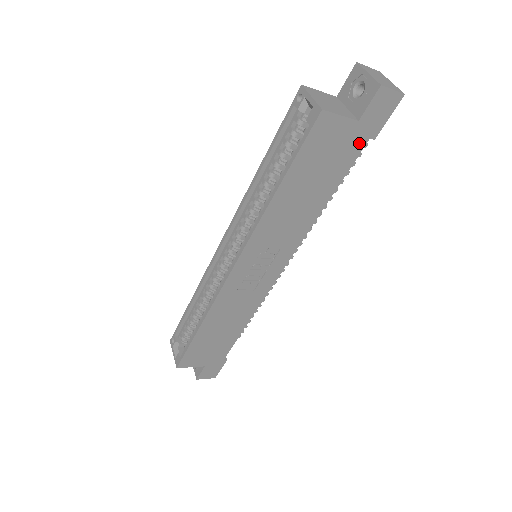
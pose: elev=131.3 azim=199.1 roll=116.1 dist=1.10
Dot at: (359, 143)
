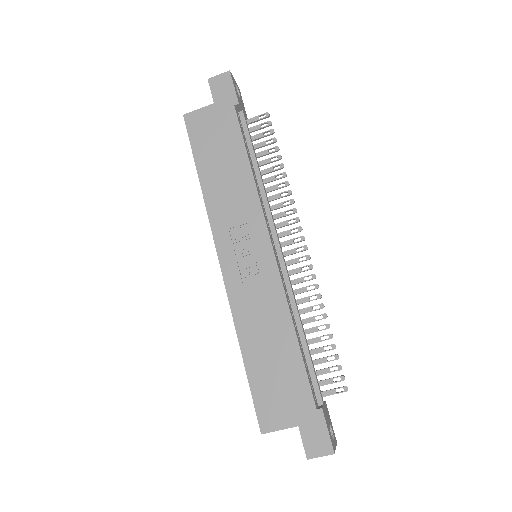
Dot at: (229, 113)
